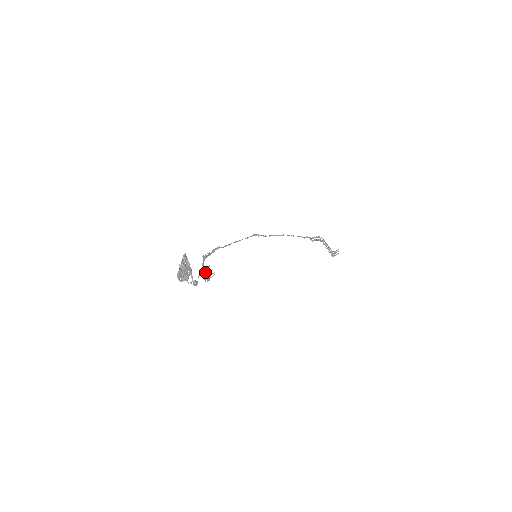
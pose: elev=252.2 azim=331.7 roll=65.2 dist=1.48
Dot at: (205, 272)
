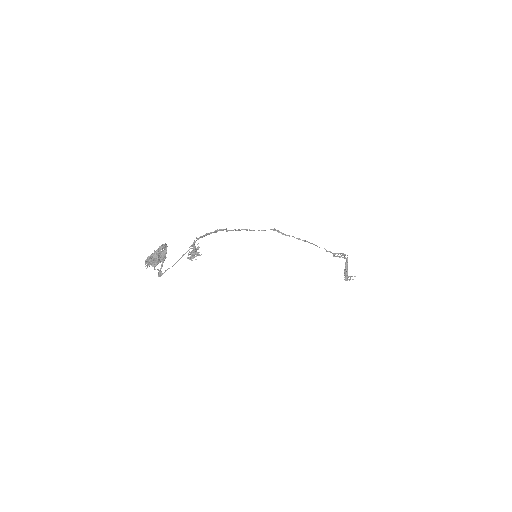
Dot at: (192, 251)
